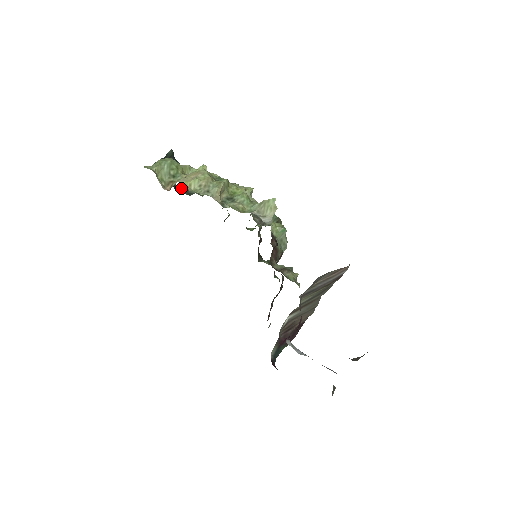
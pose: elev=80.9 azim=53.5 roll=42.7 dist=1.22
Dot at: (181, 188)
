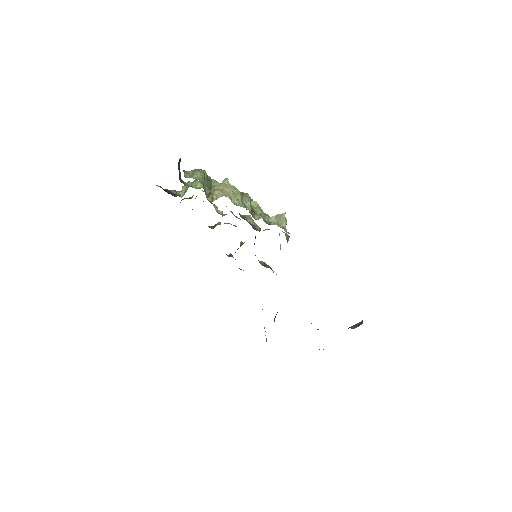
Dot at: (162, 188)
